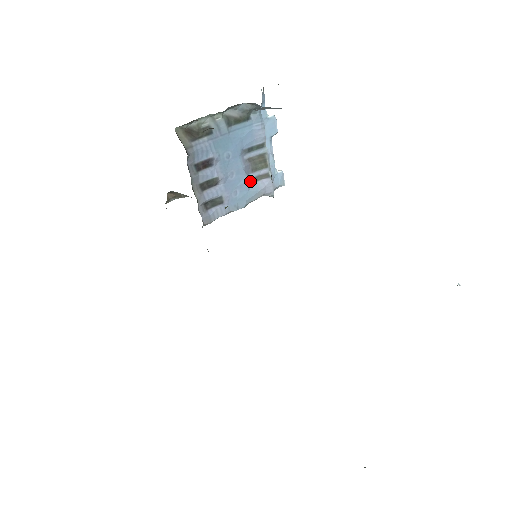
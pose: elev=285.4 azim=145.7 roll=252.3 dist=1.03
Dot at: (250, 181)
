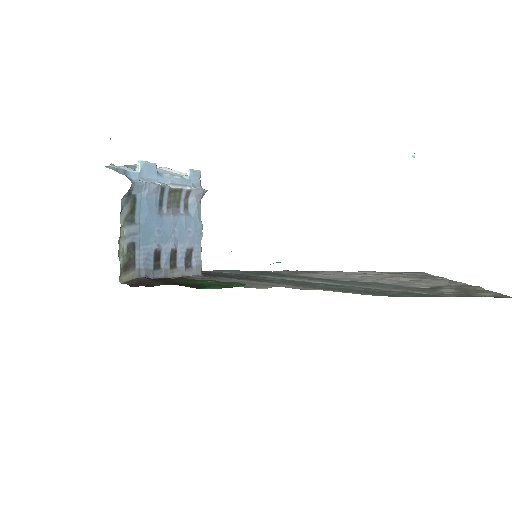
Dot at: (185, 212)
